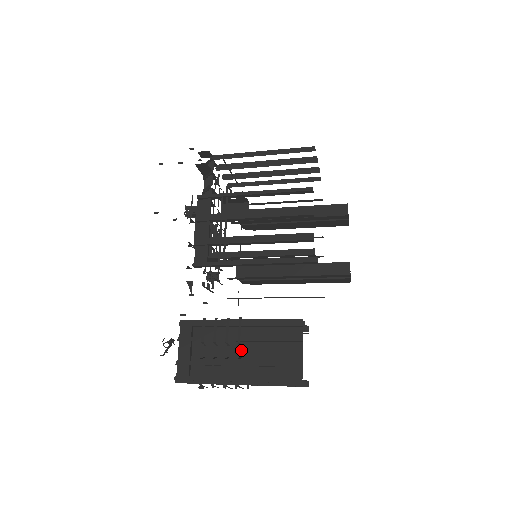
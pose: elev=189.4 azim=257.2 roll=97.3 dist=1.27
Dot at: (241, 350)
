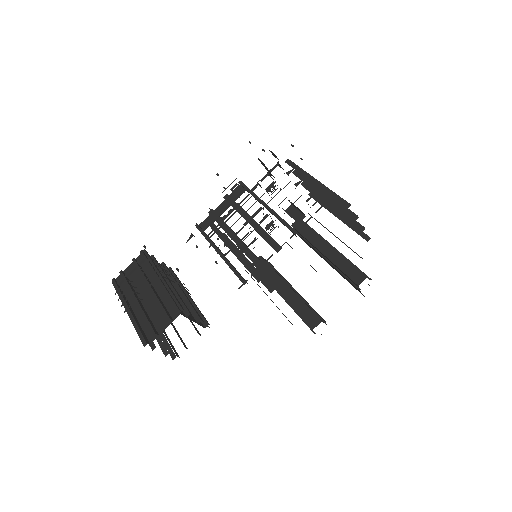
Dot at: (147, 296)
